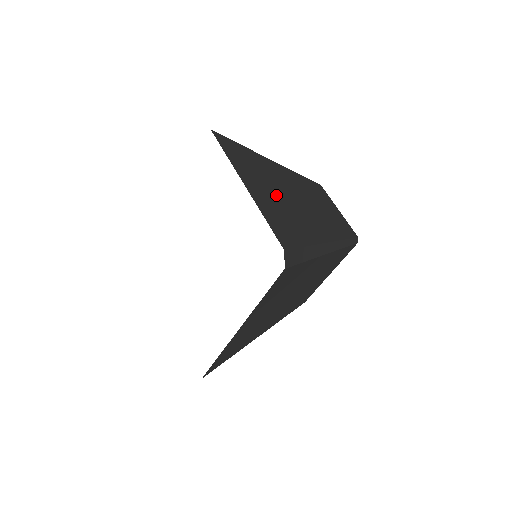
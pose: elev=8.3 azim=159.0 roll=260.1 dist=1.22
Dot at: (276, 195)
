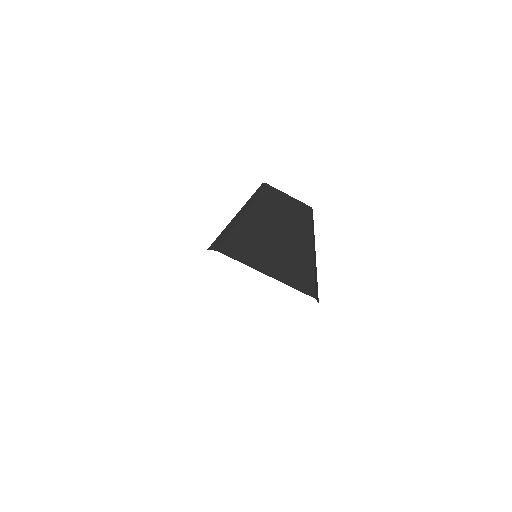
Dot at: (275, 252)
